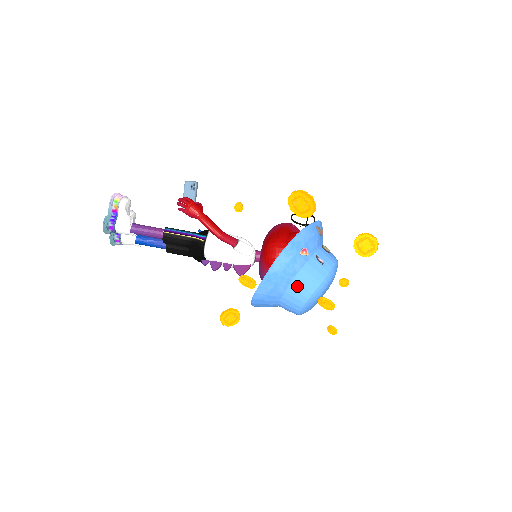
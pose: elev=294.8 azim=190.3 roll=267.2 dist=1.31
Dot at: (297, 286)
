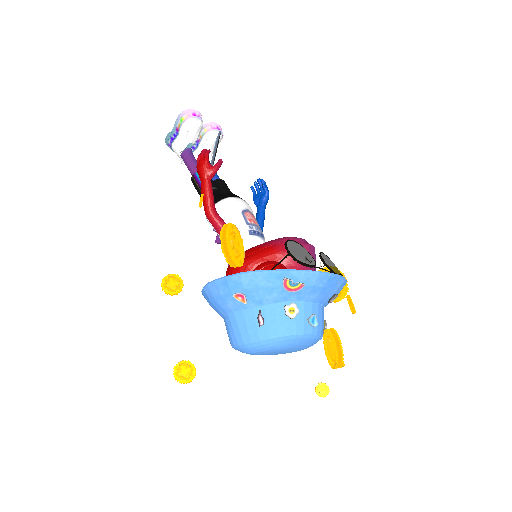
Dot at: (227, 324)
